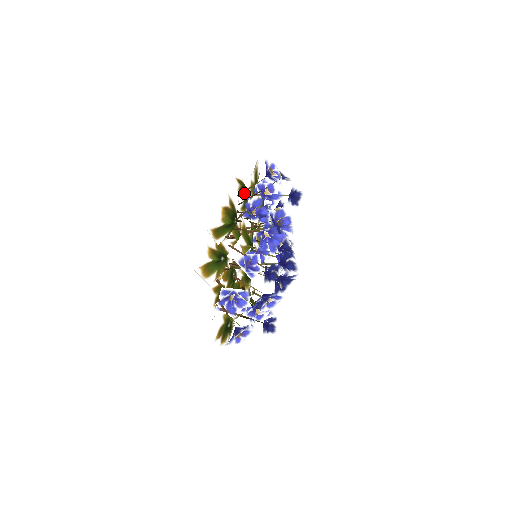
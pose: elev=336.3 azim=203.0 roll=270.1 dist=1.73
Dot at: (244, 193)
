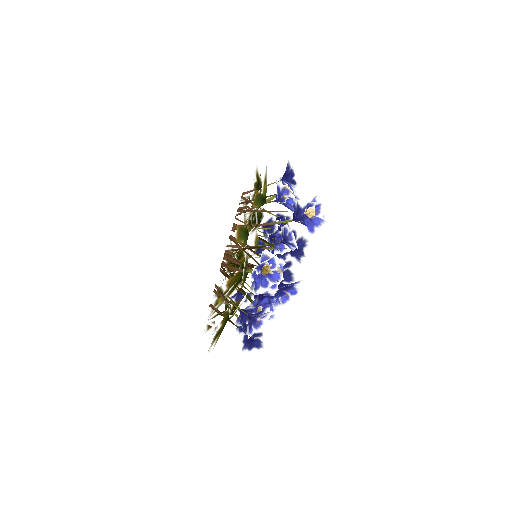
Dot at: occluded
